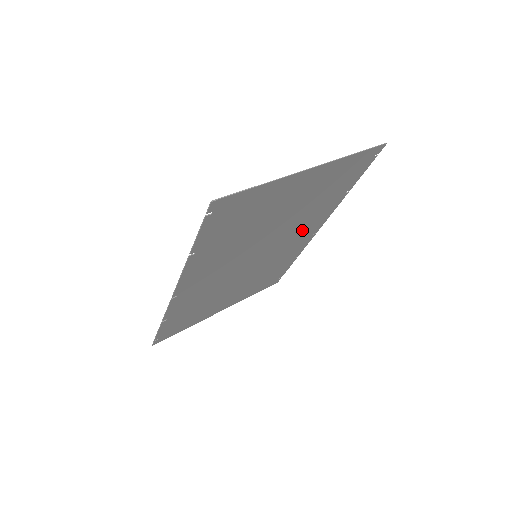
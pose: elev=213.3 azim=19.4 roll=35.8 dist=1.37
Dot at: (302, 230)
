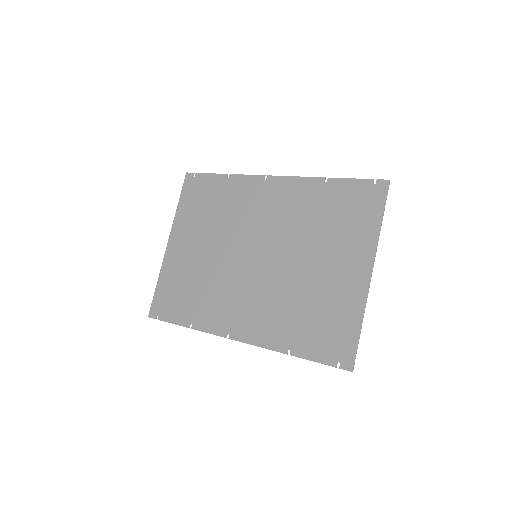
Dot at: (279, 208)
